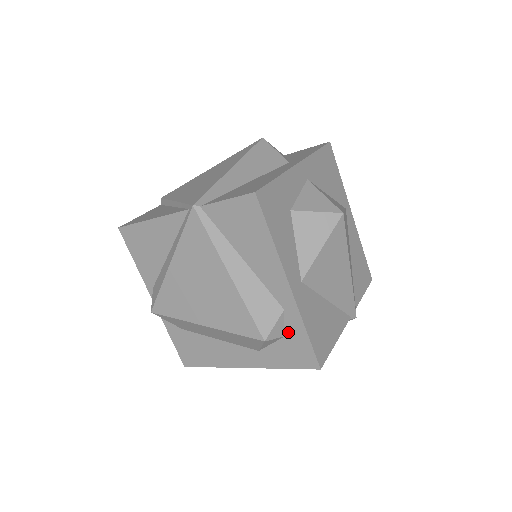
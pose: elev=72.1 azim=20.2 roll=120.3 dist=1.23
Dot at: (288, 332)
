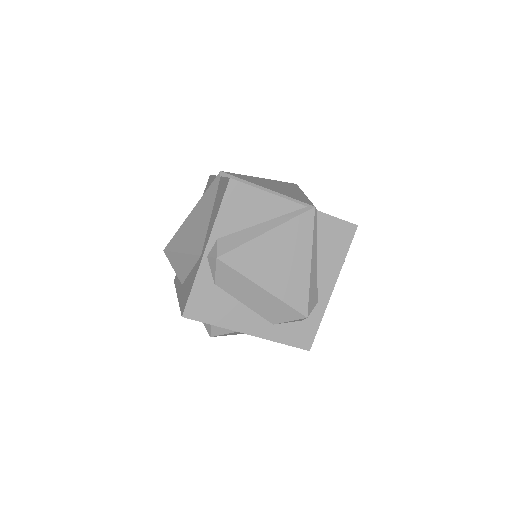
Dot at: (308, 318)
